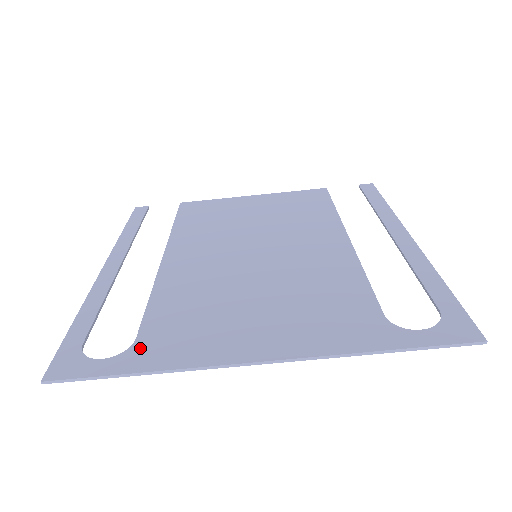
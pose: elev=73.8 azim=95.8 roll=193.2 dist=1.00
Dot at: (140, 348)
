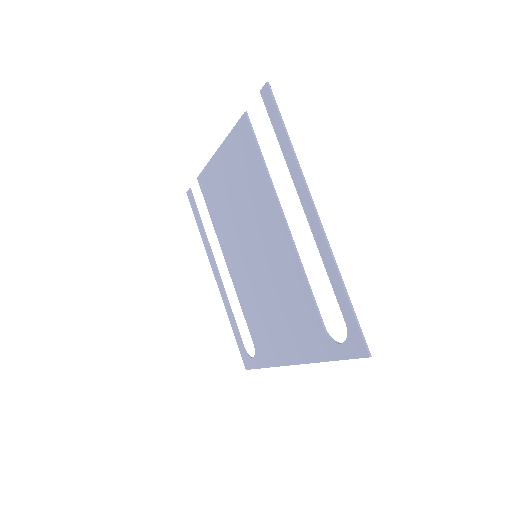
Dot at: (258, 351)
